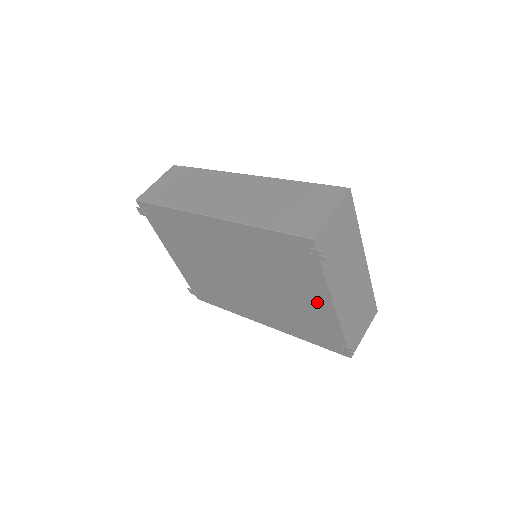
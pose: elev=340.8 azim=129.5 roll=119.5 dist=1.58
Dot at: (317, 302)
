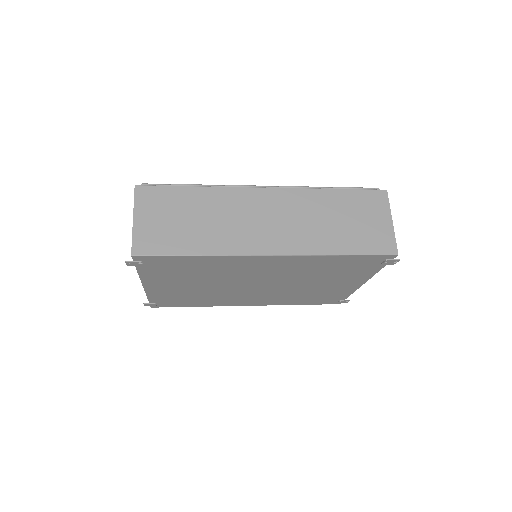
Dot at: (347, 284)
